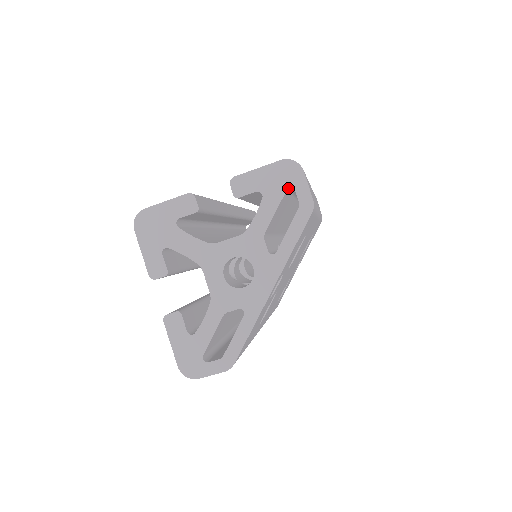
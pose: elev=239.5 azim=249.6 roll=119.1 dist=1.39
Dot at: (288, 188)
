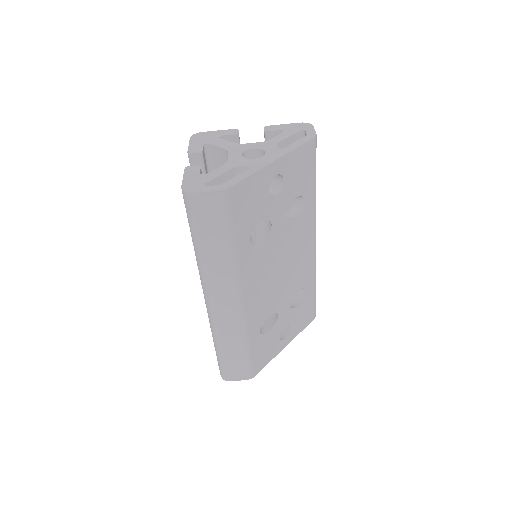
Dot at: (301, 130)
